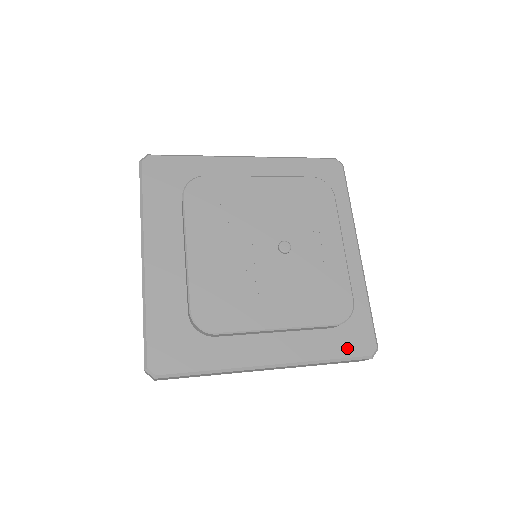
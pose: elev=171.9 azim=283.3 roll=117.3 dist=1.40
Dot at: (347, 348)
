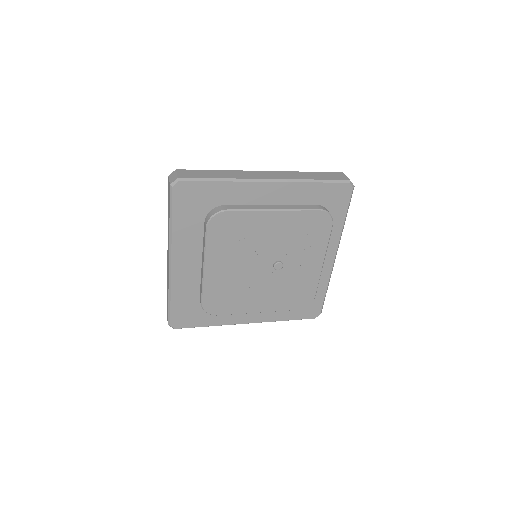
Dot at: (301, 315)
